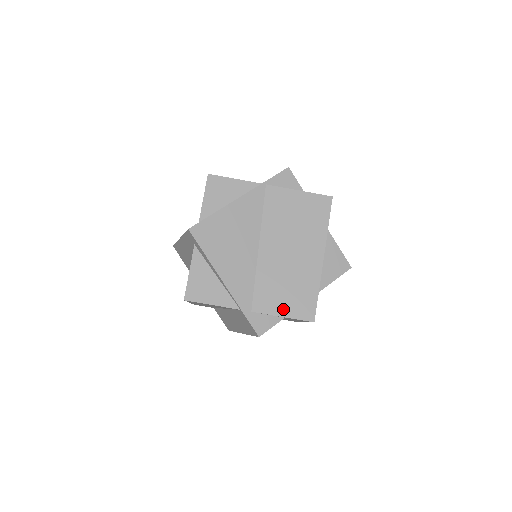
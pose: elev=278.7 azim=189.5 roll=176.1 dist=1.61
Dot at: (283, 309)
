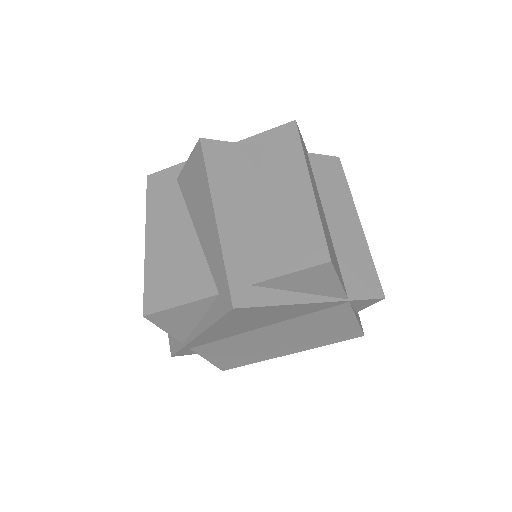
Dot at: (215, 358)
